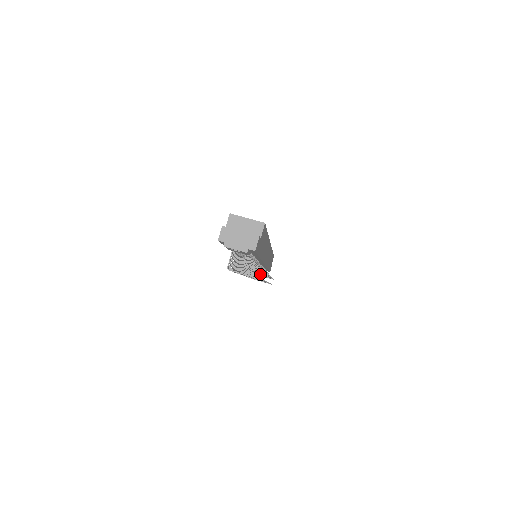
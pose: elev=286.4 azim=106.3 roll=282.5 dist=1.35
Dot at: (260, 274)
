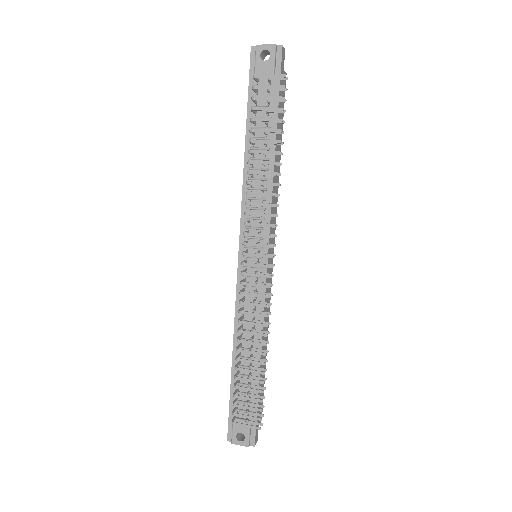
Dot at: (255, 310)
